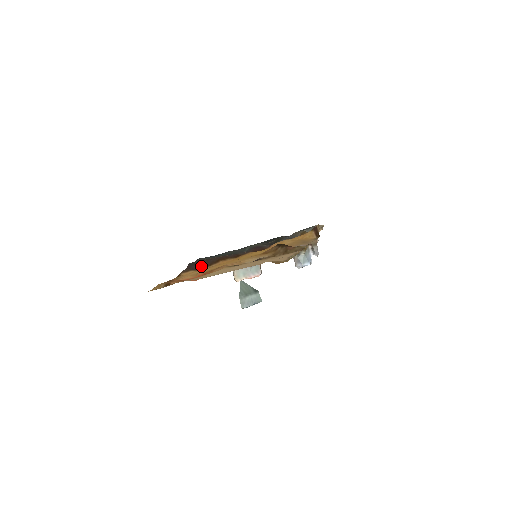
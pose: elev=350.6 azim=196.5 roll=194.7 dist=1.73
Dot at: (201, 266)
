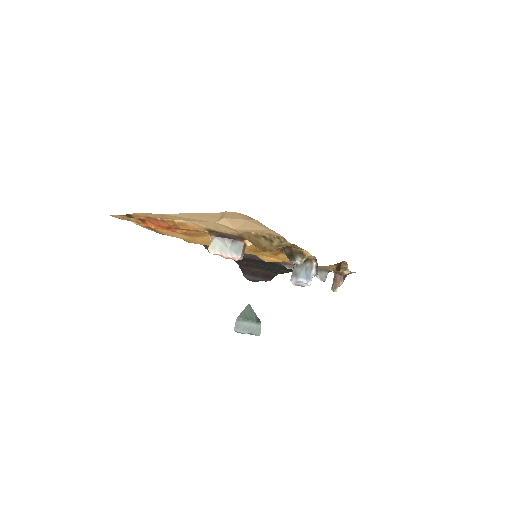
Dot at: occluded
